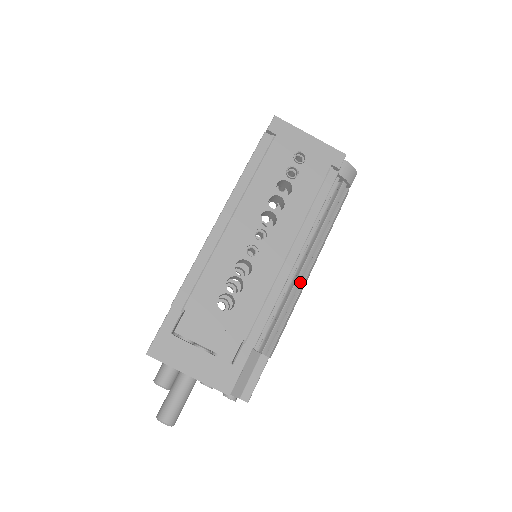
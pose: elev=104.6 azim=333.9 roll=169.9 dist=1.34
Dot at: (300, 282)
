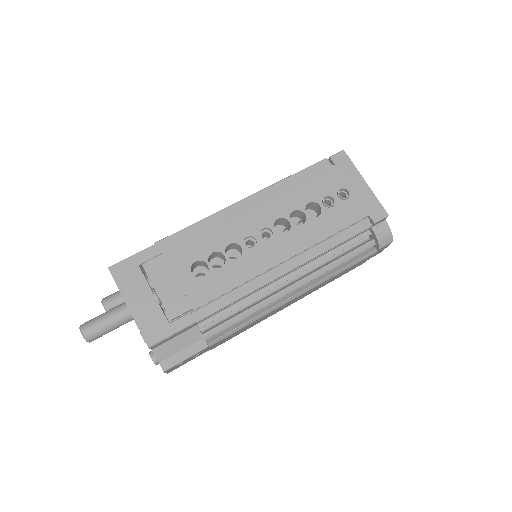
Dot at: (278, 298)
